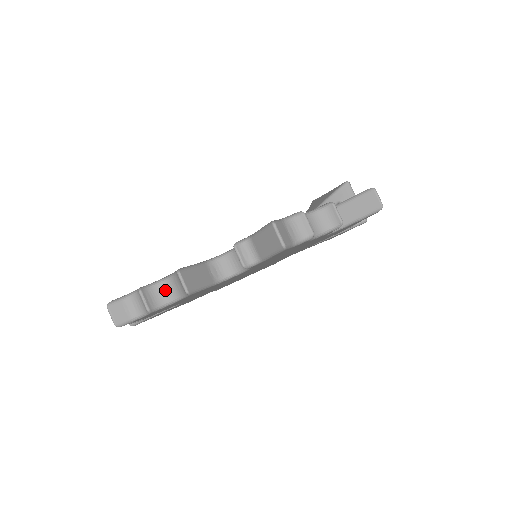
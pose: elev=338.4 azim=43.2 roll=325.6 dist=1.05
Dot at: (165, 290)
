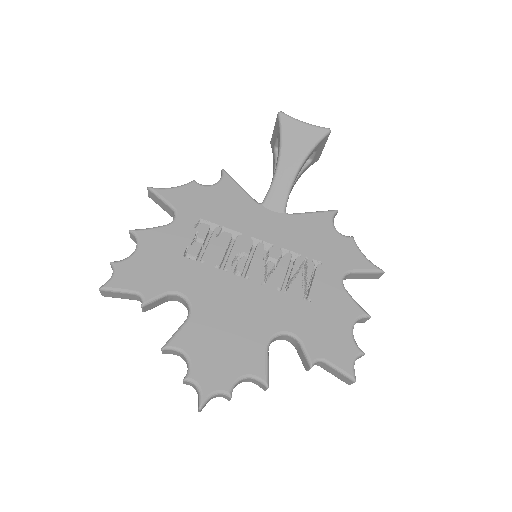
Dot at: (241, 382)
